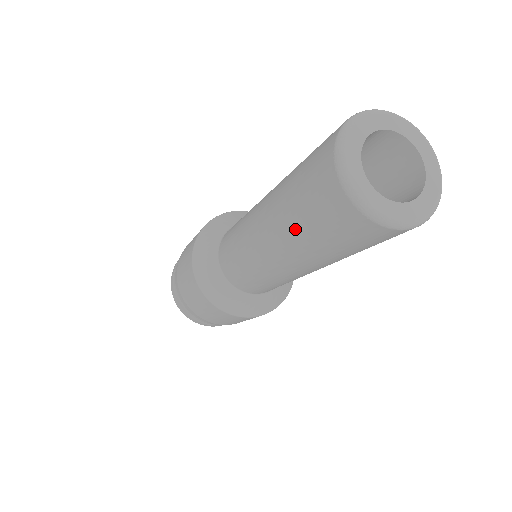
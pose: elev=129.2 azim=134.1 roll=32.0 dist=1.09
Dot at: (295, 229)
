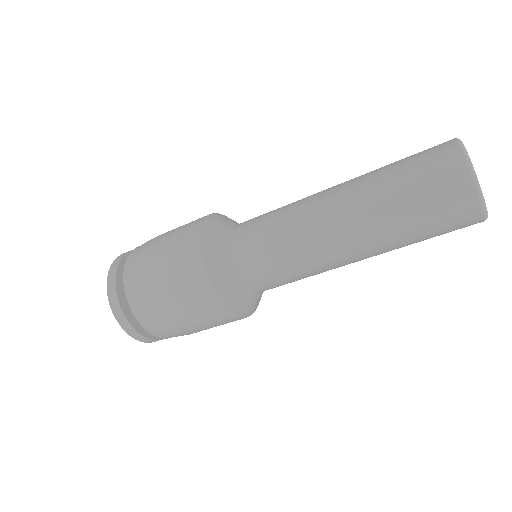
Dot at: (398, 220)
